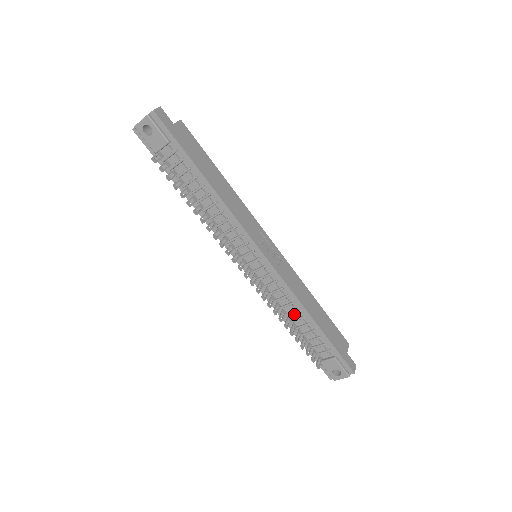
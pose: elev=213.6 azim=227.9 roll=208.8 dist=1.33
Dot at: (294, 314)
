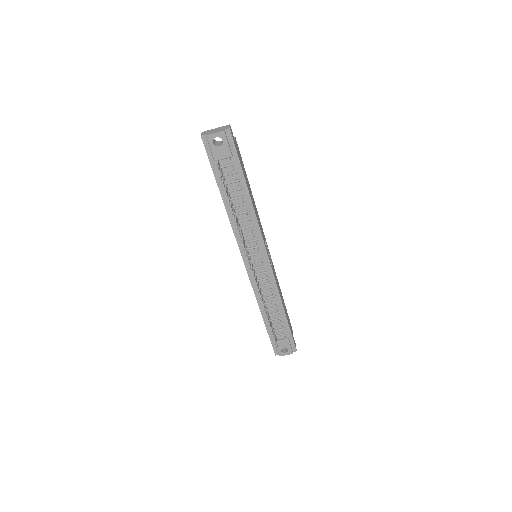
Dot at: (271, 304)
